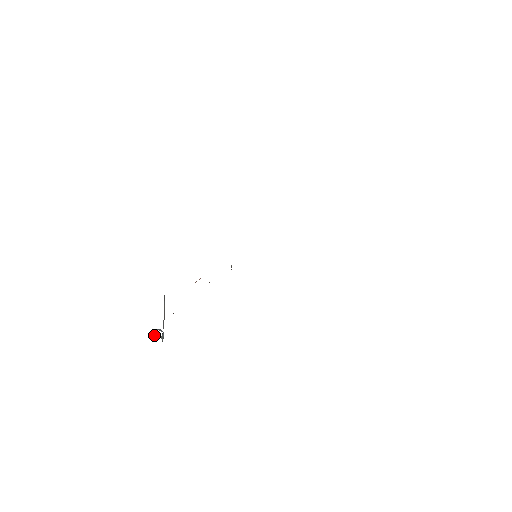
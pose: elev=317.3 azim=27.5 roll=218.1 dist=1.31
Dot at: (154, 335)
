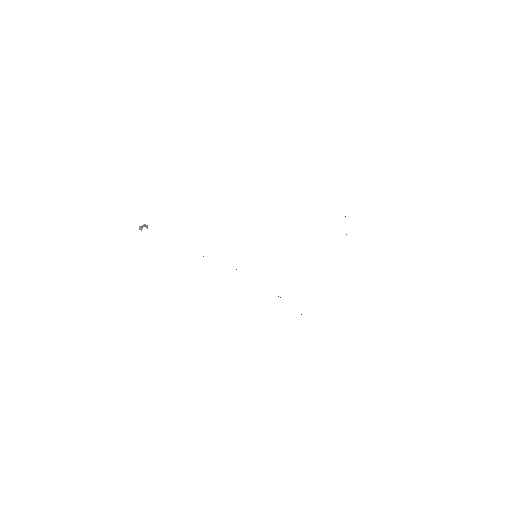
Dot at: (140, 229)
